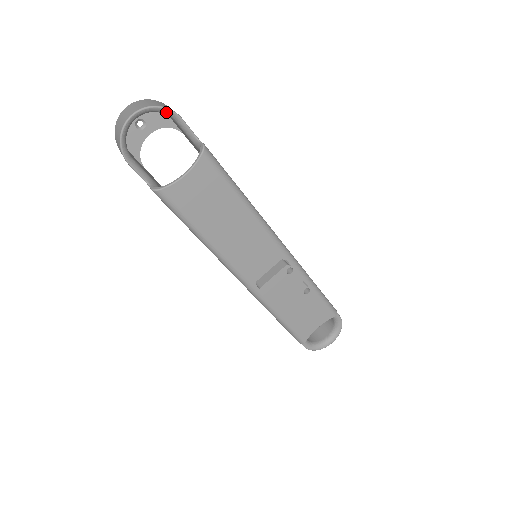
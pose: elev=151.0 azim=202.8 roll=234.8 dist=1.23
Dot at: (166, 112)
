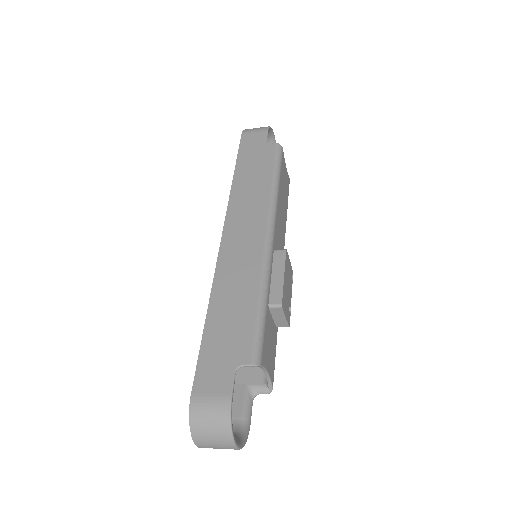
Dot at: occluded
